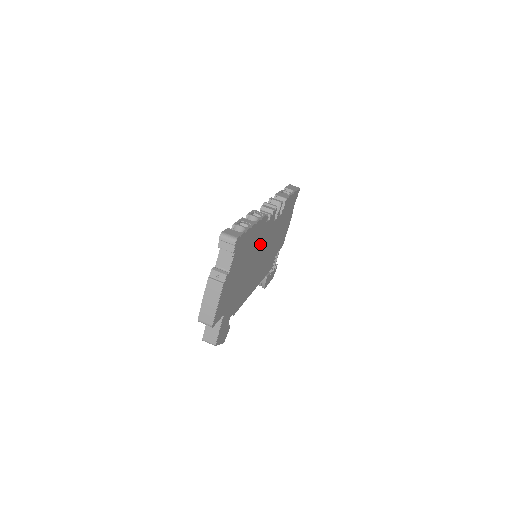
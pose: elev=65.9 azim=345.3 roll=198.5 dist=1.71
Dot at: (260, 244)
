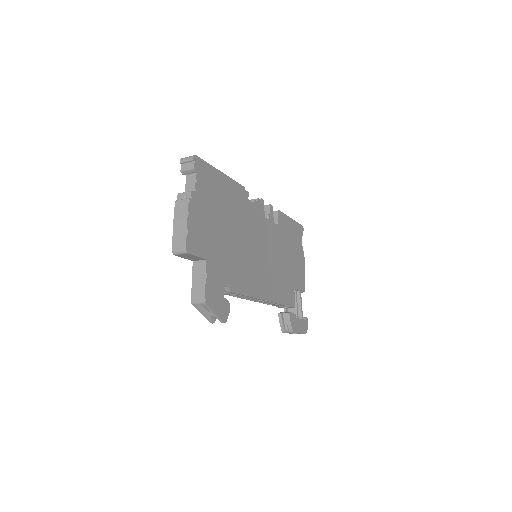
Dot at: (249, 224)
